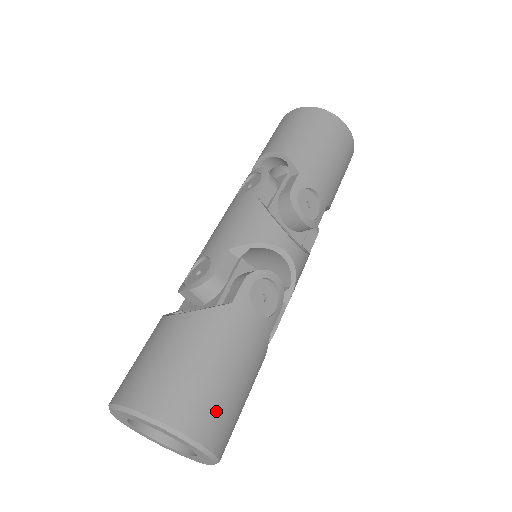
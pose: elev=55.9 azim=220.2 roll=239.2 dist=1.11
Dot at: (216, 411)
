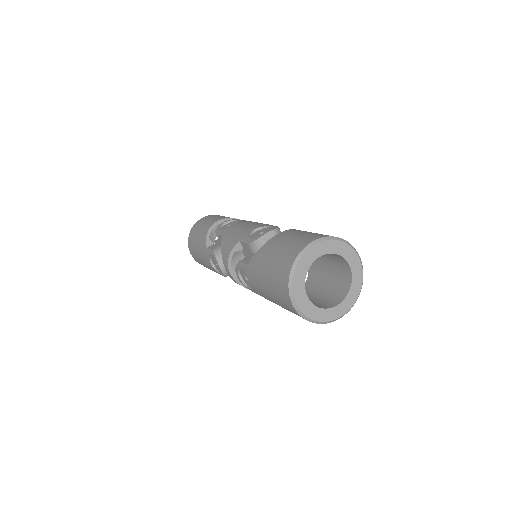
Dot at: occluded
